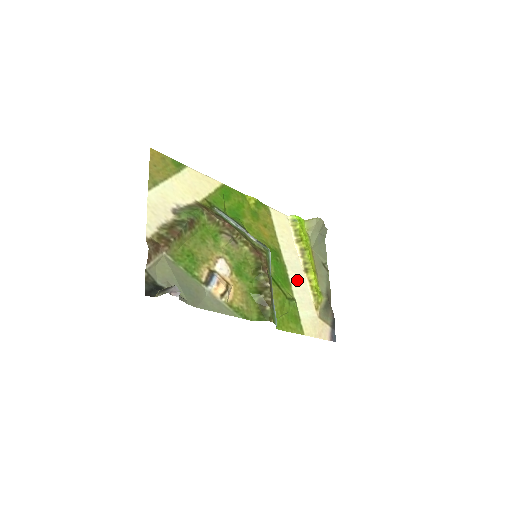
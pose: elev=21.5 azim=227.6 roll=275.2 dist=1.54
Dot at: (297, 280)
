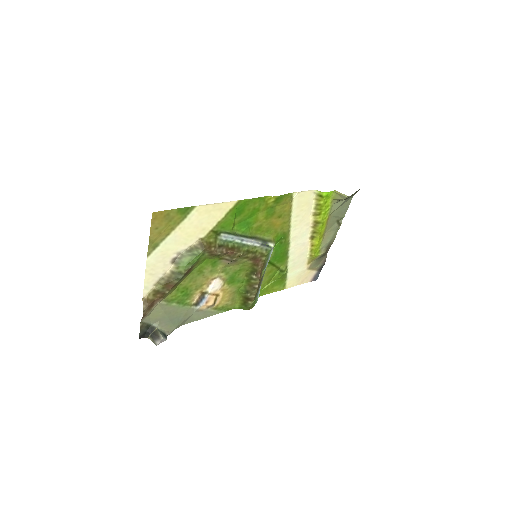
Dot at: (297, 250)
